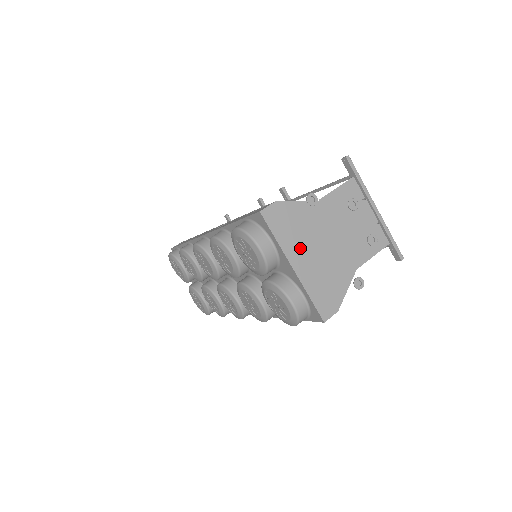
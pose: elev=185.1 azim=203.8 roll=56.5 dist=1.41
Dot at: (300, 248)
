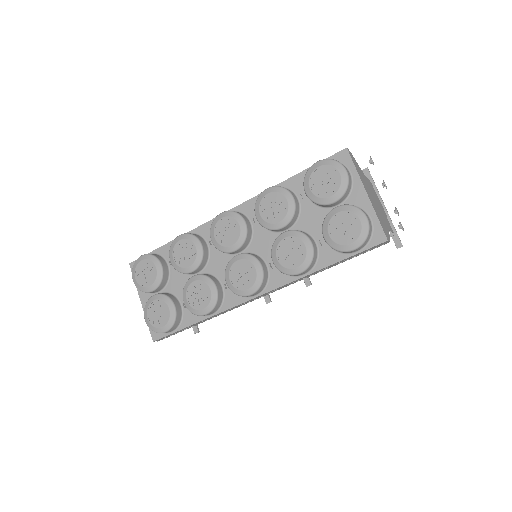
Dot at: (366, 187)
